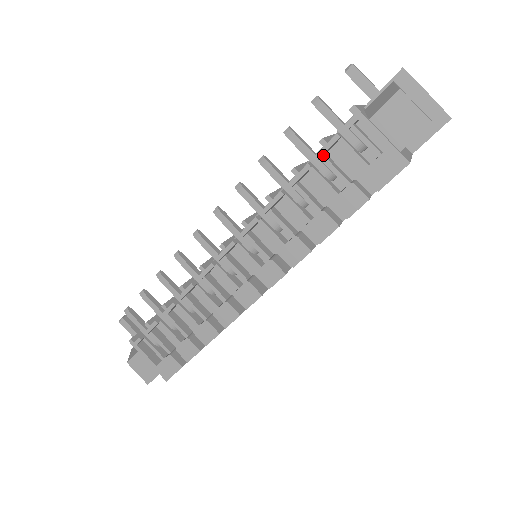
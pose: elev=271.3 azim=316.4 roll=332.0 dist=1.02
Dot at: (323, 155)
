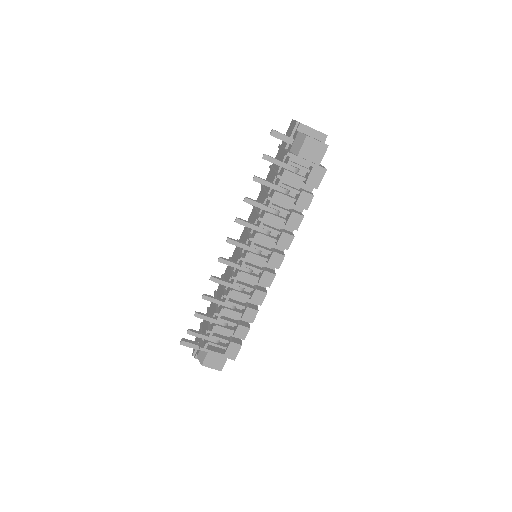
Dot at: (280, 183)
